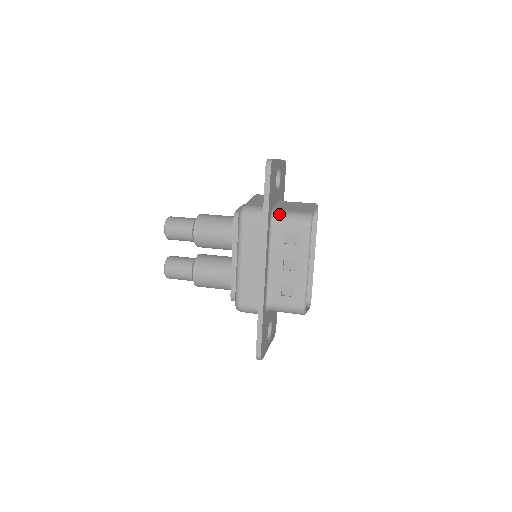
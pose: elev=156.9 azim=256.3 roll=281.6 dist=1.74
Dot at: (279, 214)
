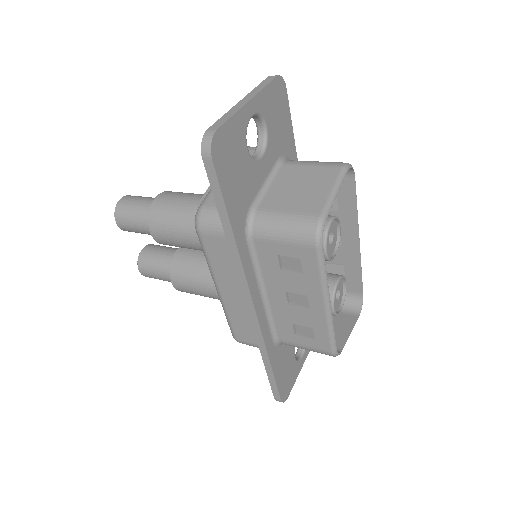
Dot at: (261, 221)
